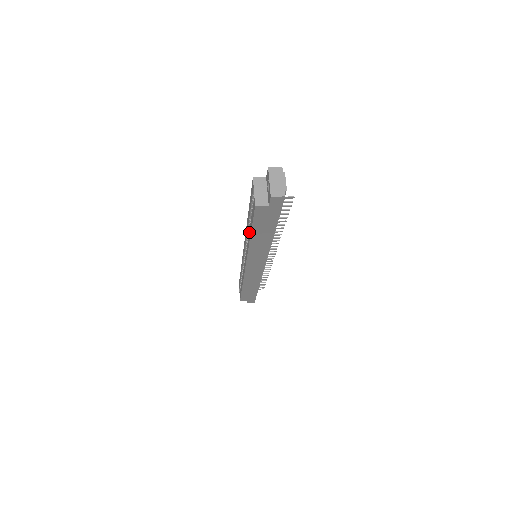
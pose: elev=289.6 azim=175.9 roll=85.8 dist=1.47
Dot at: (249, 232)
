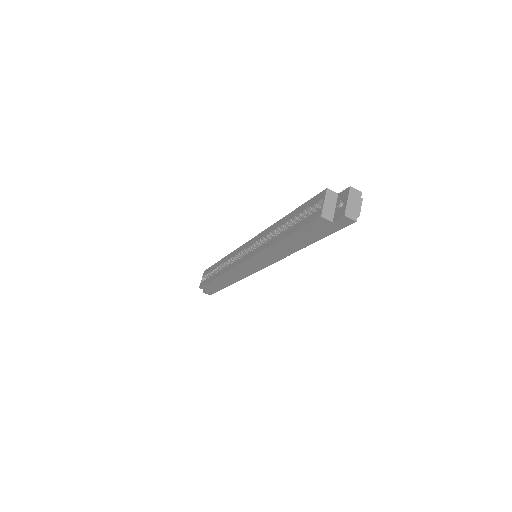
Dot at: (281, 234)
